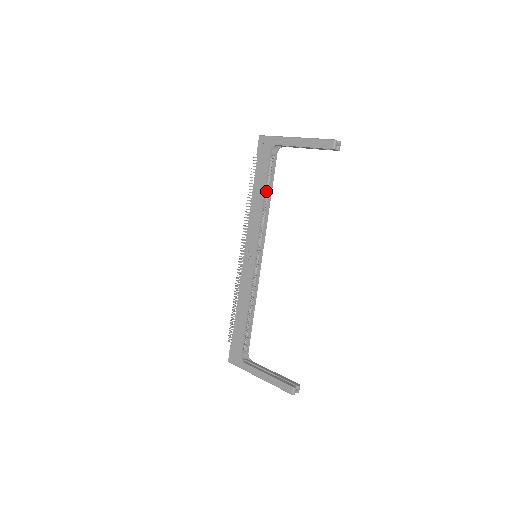
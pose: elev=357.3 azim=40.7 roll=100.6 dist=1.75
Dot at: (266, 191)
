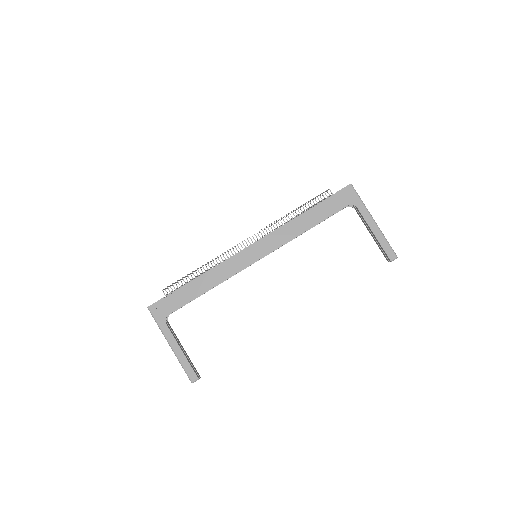
Dot at: occluded
